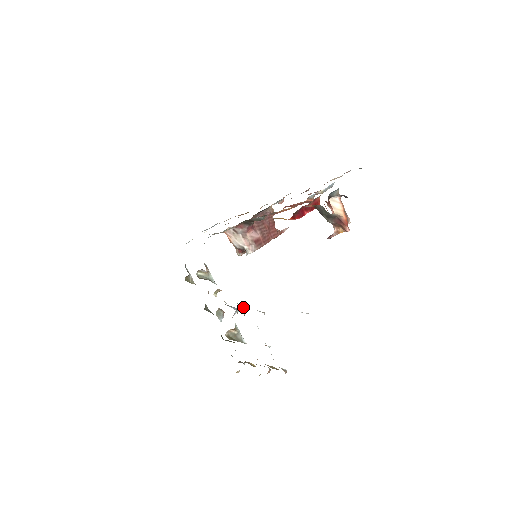
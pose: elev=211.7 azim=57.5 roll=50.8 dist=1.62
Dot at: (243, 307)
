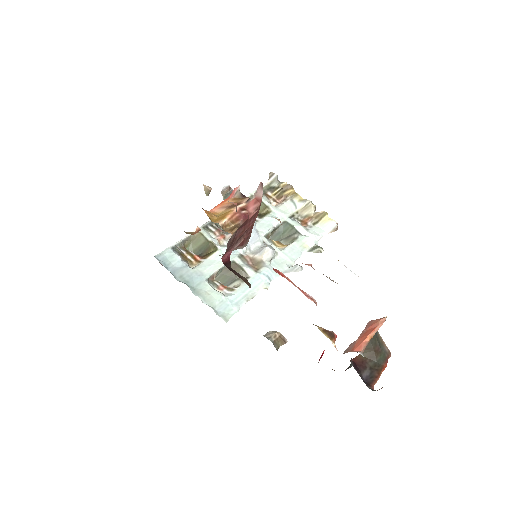
Dot at: (272, 259)
